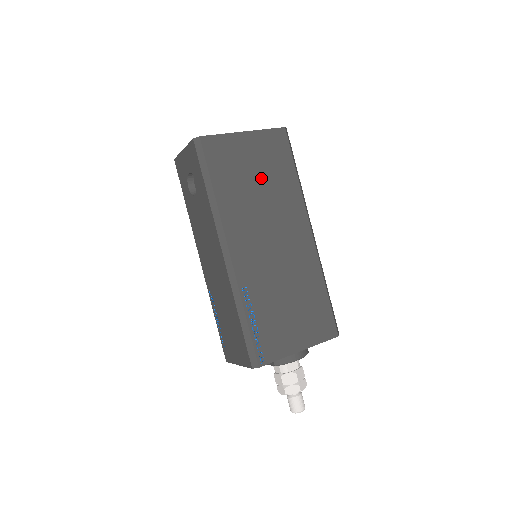
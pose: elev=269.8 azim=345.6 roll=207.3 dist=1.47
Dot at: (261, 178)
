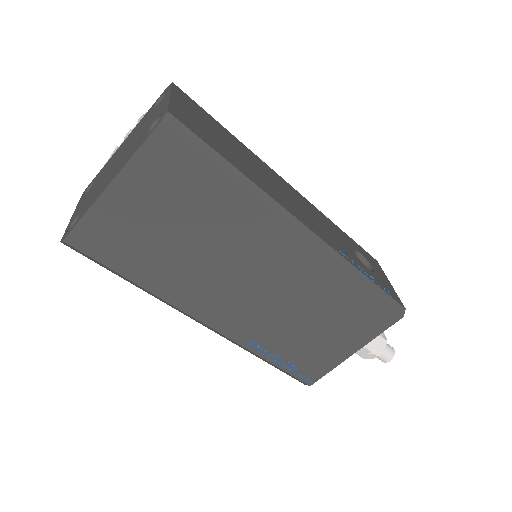
Dot at: (183, 226)
